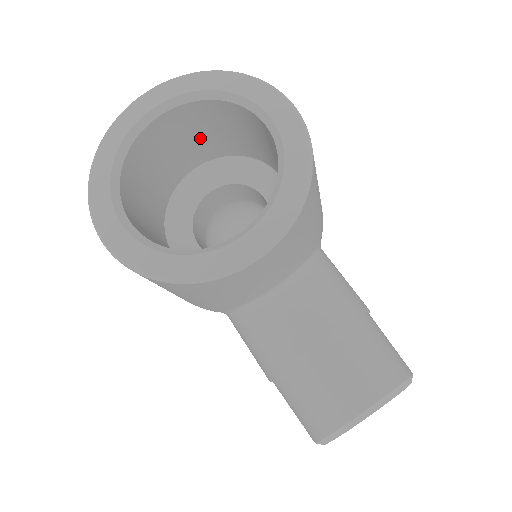
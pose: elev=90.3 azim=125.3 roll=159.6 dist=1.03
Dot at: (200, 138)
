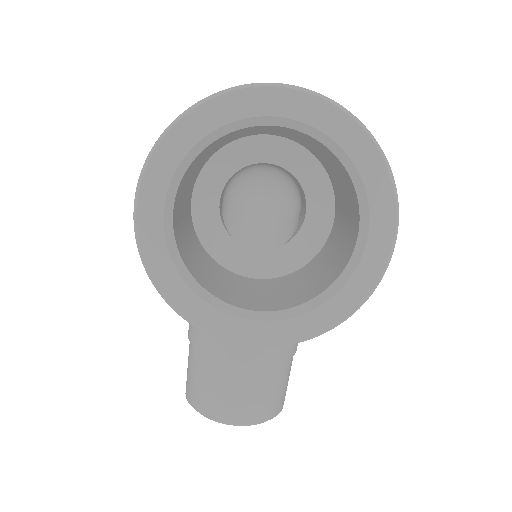
Dot at: (302, 140)
